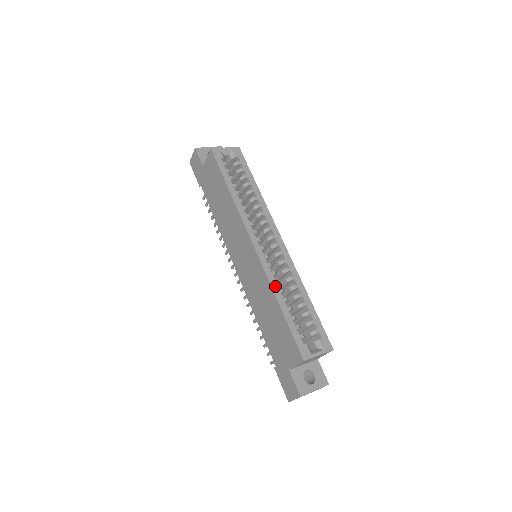
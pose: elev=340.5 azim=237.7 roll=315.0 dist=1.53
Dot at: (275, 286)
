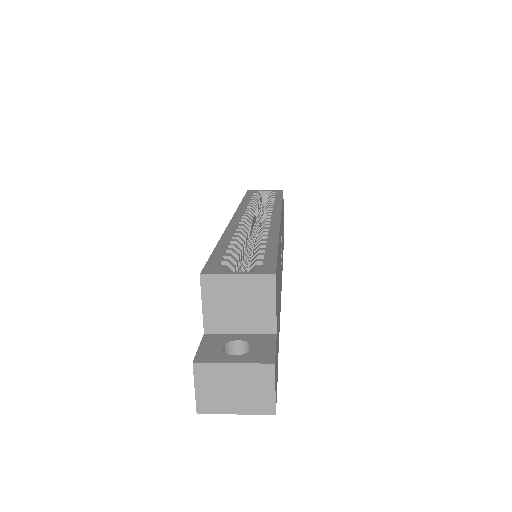
Dot at: (229, 233)
